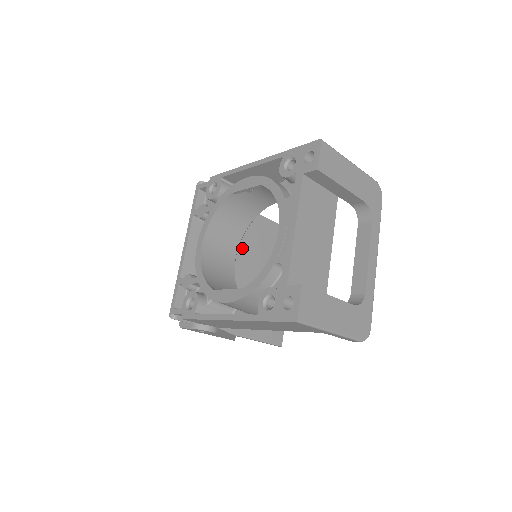
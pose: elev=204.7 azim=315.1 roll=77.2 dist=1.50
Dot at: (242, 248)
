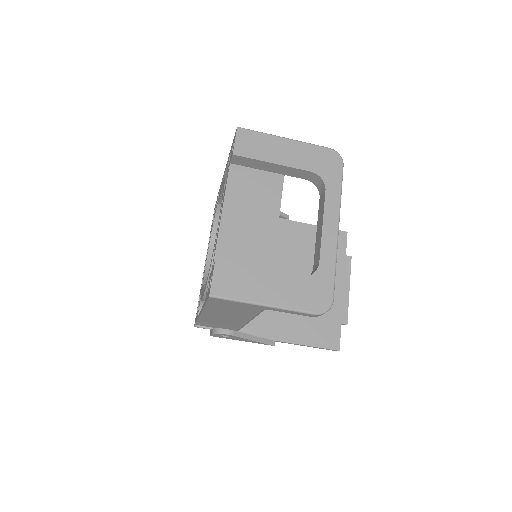
Dot at: occluded
